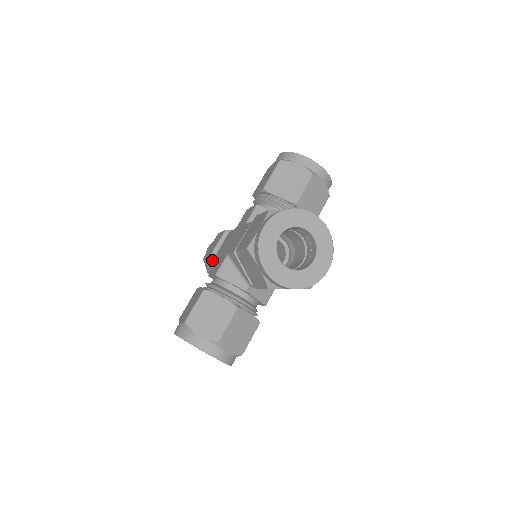
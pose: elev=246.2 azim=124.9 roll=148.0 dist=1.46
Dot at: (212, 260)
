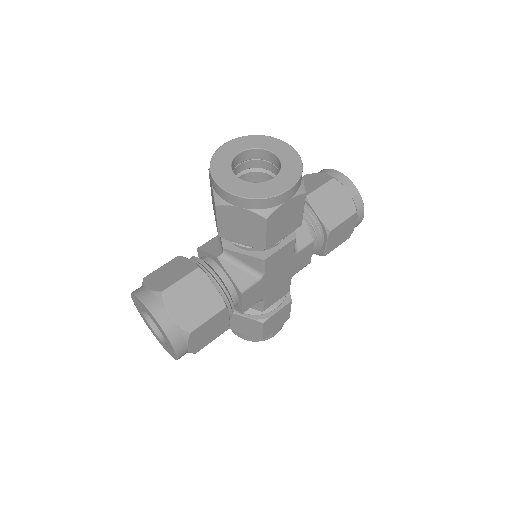
Dot at: occluded
